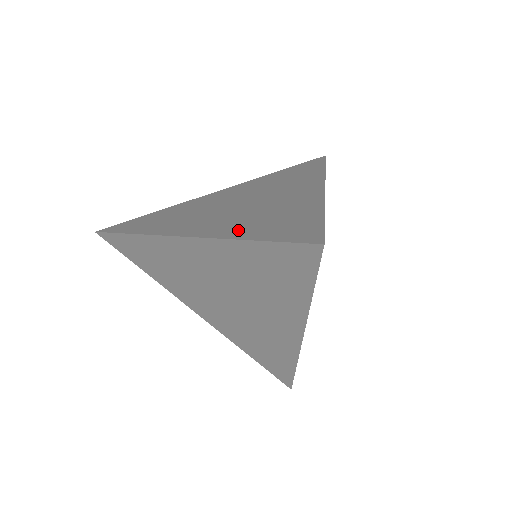
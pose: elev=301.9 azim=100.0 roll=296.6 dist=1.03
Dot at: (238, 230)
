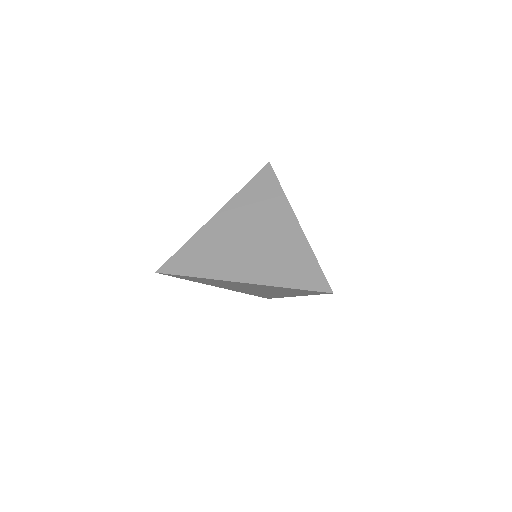
Dot at: occluded
